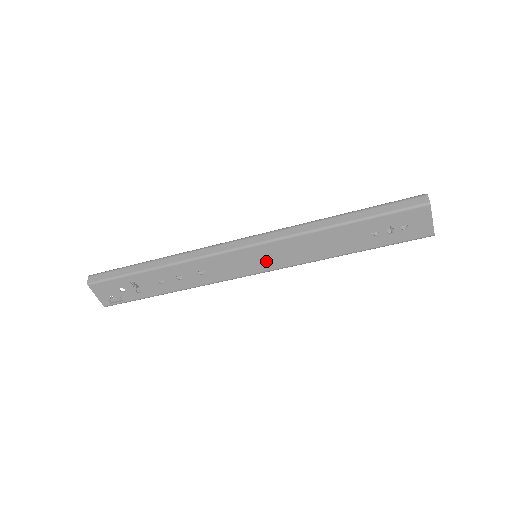
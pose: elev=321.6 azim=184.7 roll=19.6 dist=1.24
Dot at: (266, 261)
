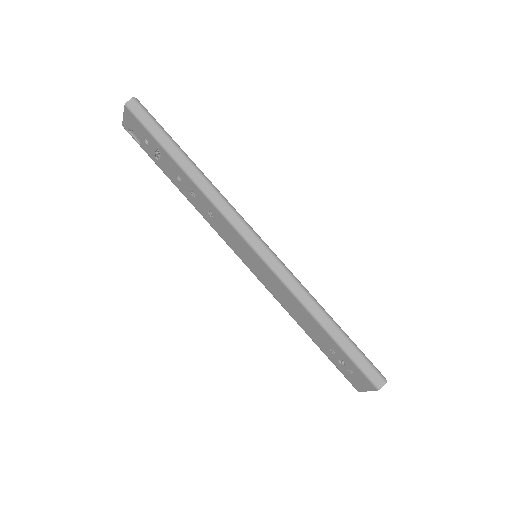
Dot at: (257, 269)
